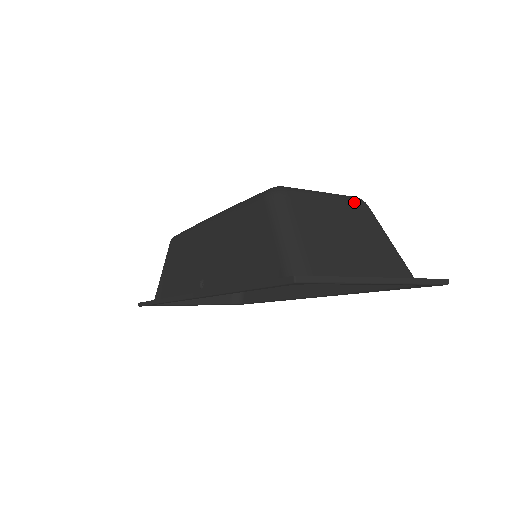
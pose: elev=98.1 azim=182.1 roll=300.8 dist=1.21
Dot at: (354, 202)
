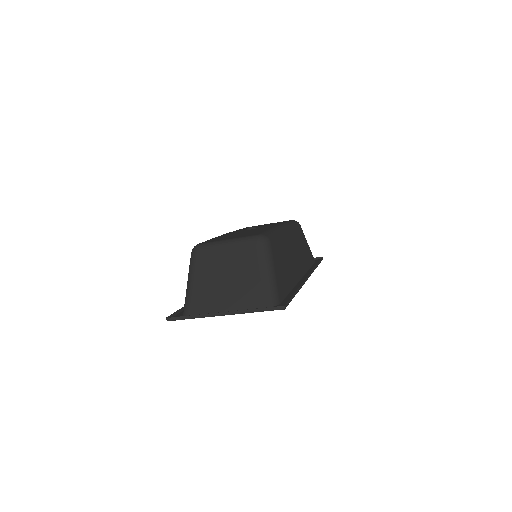
Dot at: (248, 244)
